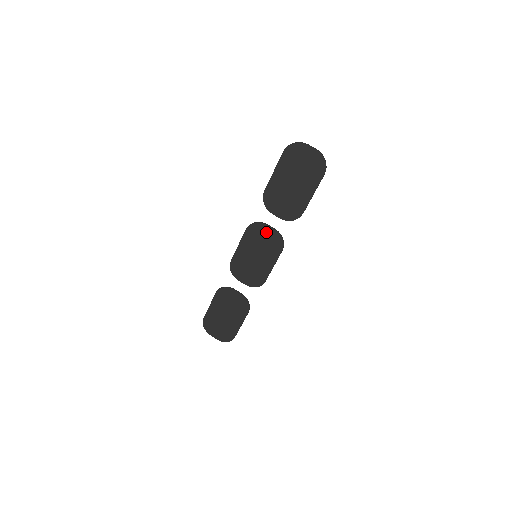
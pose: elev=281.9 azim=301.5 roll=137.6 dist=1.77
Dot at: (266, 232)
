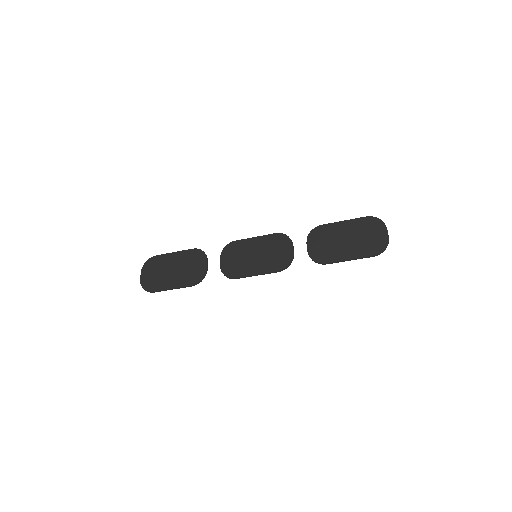
Dot at: (286, 249)
